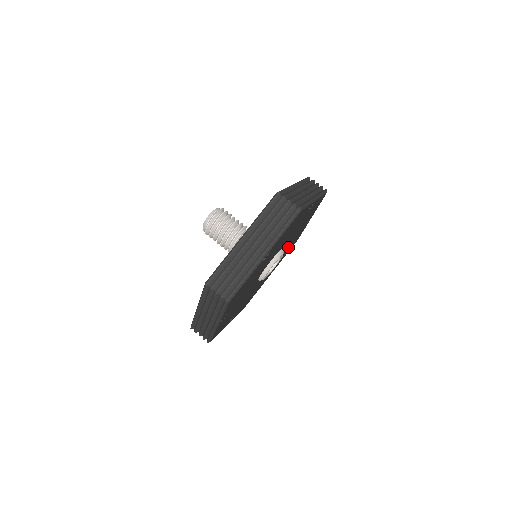
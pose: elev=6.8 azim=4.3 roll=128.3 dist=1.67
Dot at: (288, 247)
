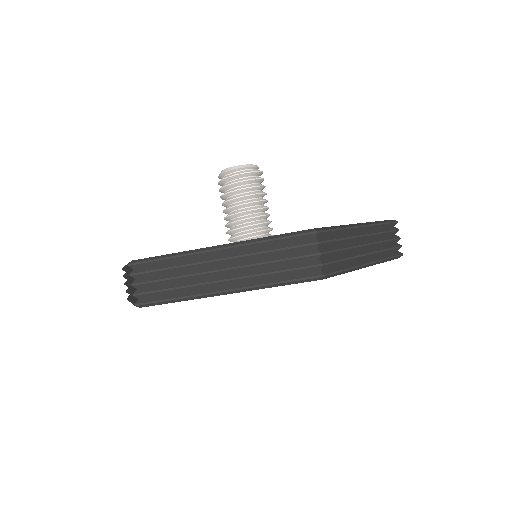
Dot at: occluded
